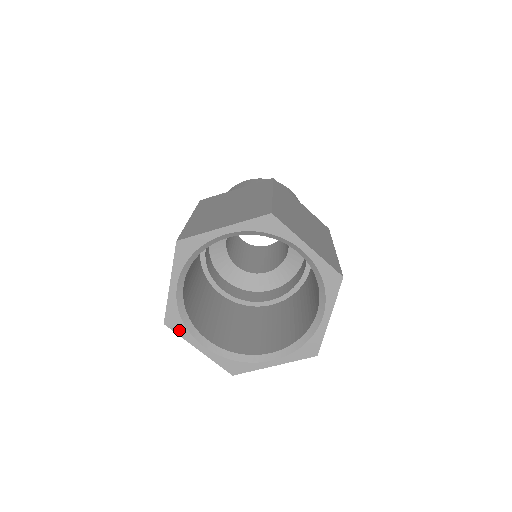
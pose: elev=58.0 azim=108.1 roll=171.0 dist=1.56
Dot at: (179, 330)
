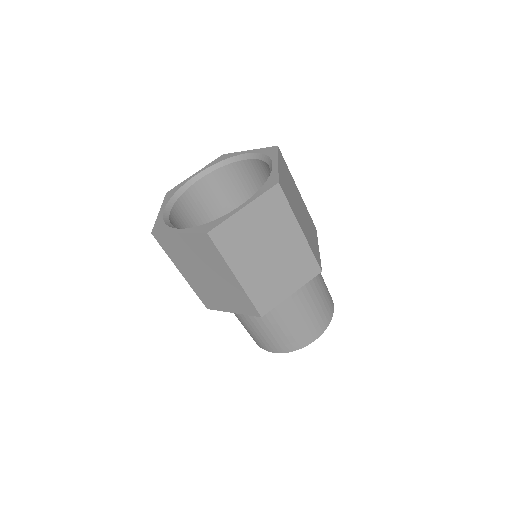
Dot at: (162, 230)
